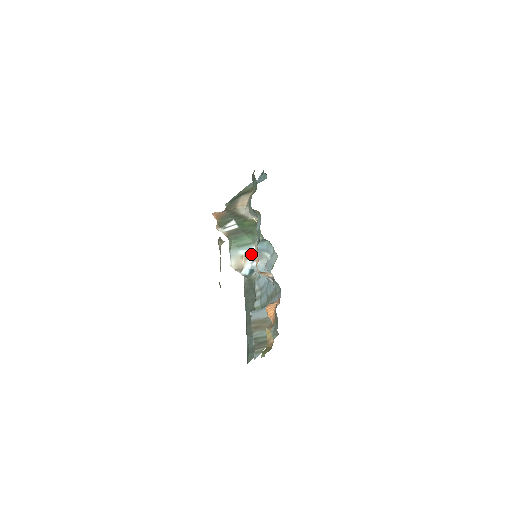
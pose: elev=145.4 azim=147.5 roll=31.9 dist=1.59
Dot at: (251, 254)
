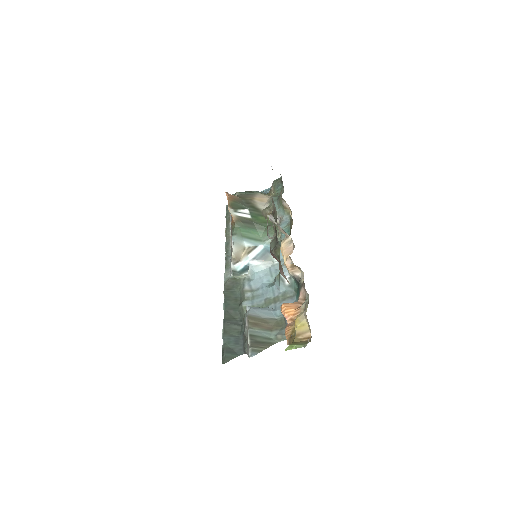
Dot at: (255, 251)
